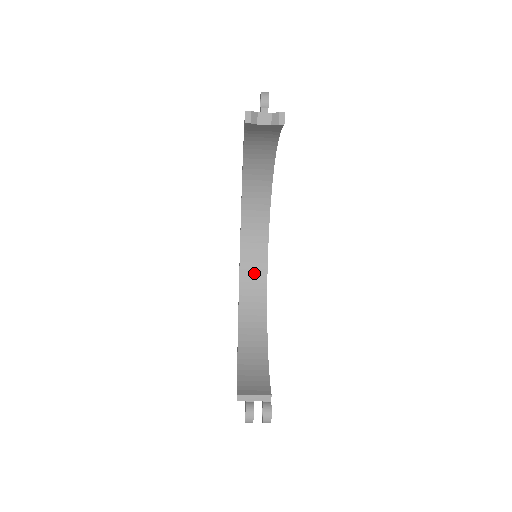
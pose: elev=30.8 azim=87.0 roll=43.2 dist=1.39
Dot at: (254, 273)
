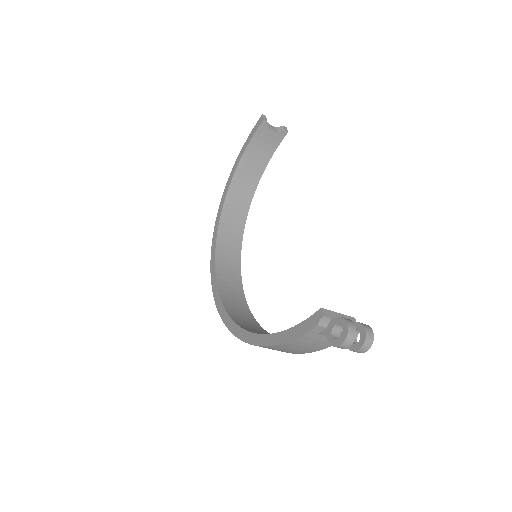
Dot at: (237, 306)
